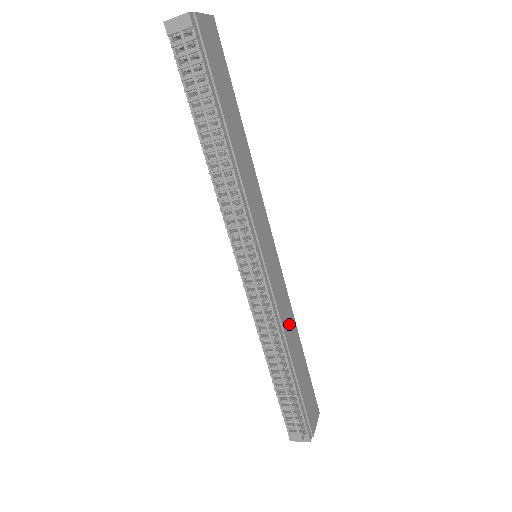
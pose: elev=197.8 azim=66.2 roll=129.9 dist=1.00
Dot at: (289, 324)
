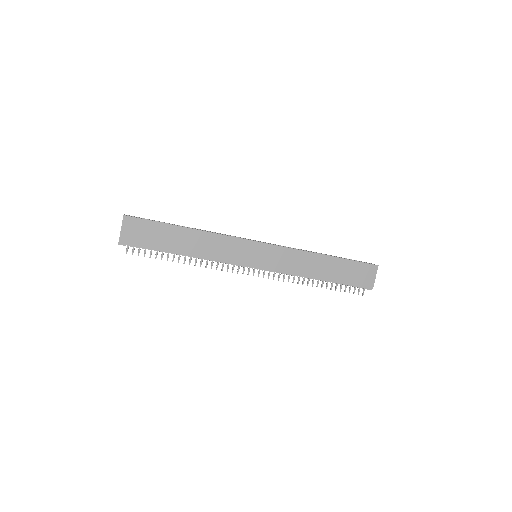
Dot at: (305, 262)
